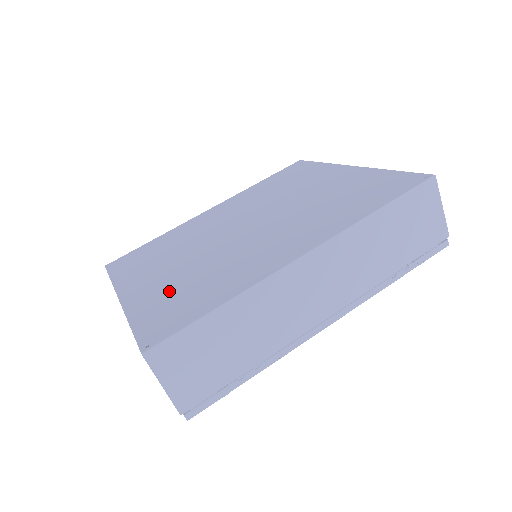
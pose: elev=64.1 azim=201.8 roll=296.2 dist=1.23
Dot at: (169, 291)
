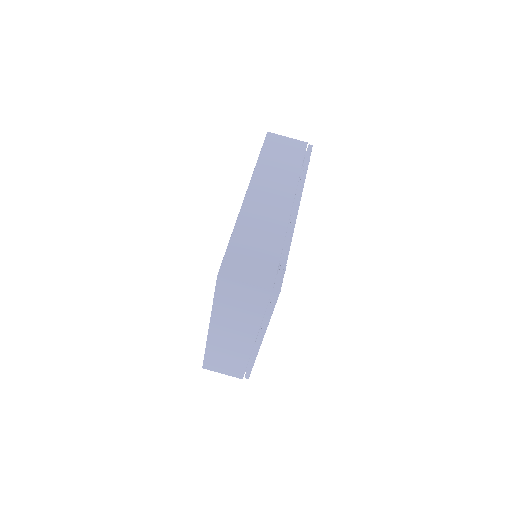
Dot at: occluded
